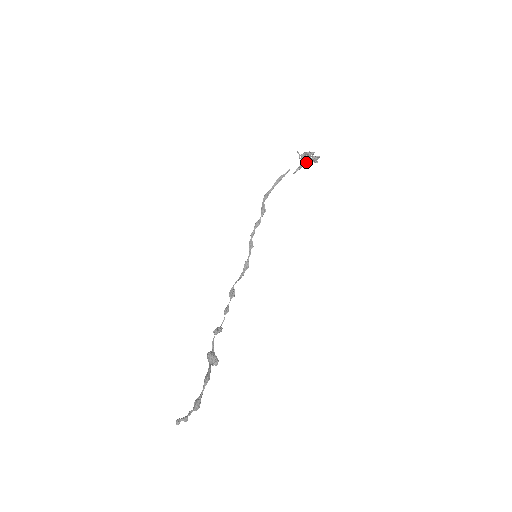
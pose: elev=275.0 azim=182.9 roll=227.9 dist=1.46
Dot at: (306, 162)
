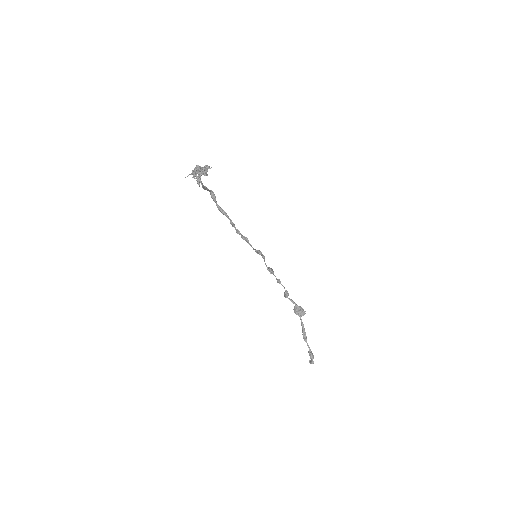
Dot at: (203, 172)
